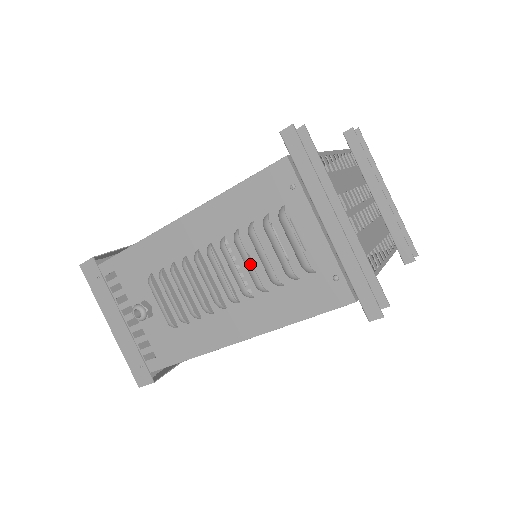
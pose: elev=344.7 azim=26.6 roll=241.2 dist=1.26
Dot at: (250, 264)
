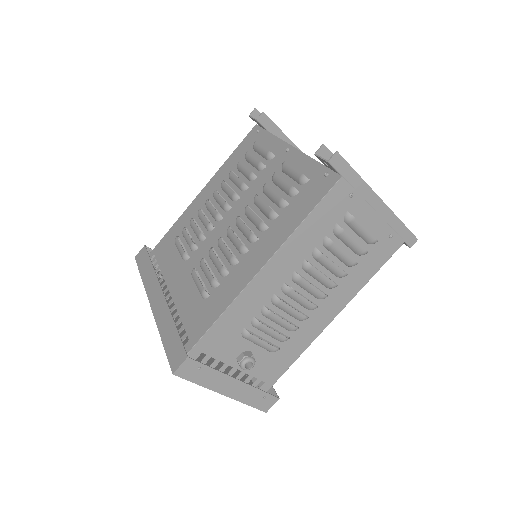
Dot at: (335, 265)
